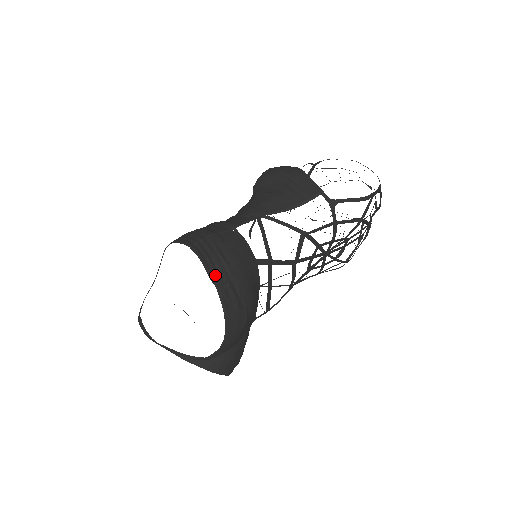
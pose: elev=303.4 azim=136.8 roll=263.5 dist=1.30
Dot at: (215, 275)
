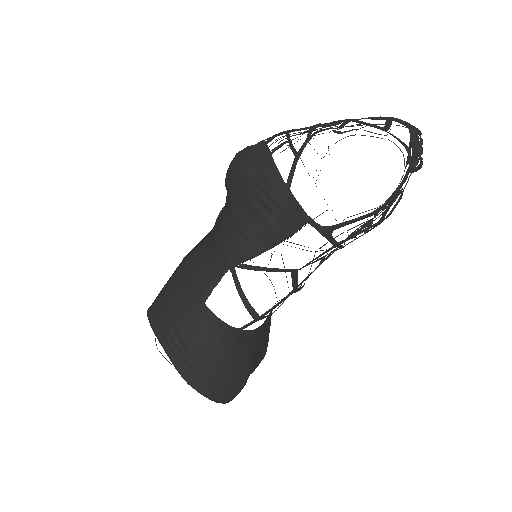
Dot at: (193, 381)
